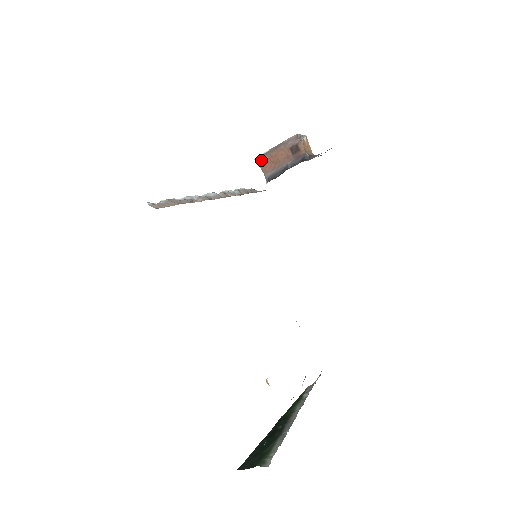
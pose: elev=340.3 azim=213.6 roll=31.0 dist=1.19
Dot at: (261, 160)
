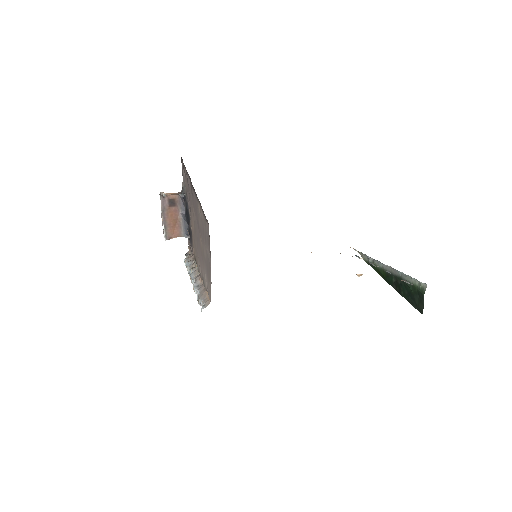
Dot at: (169, 235)
